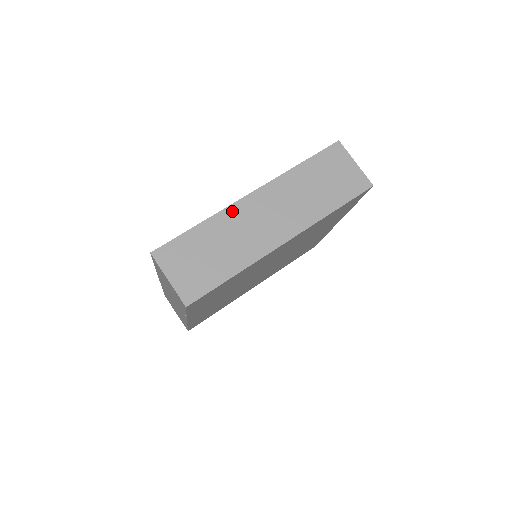
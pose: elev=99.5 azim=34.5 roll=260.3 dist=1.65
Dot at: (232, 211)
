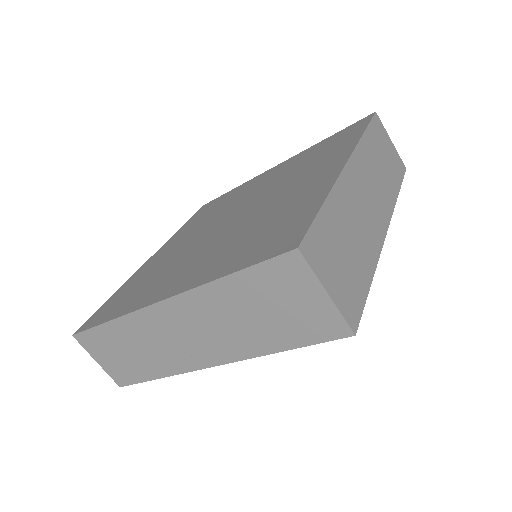
Dot at: (343, 184)
